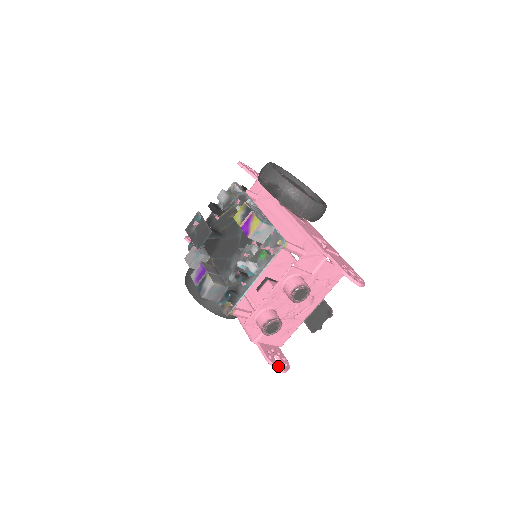
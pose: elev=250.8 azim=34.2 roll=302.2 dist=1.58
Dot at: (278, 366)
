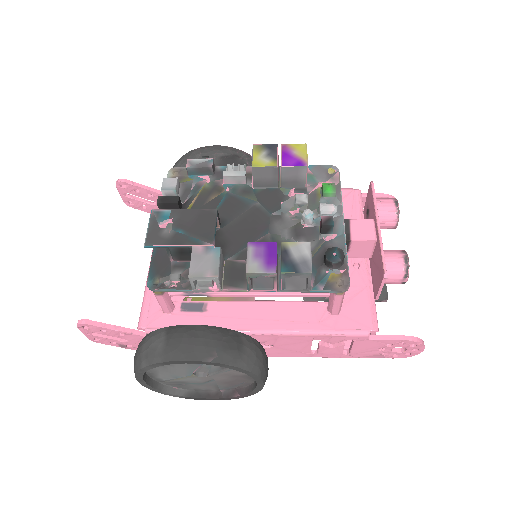
Dot at: occluded
